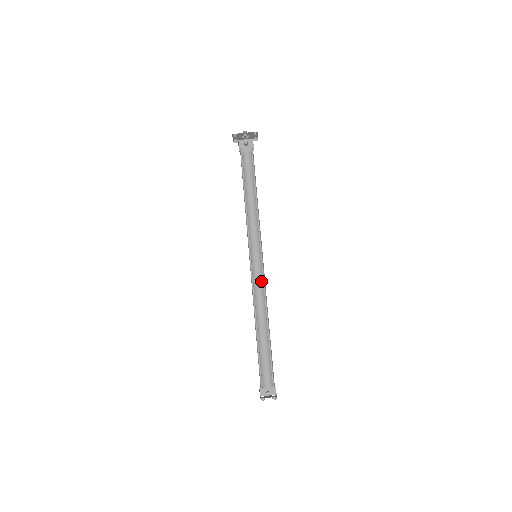
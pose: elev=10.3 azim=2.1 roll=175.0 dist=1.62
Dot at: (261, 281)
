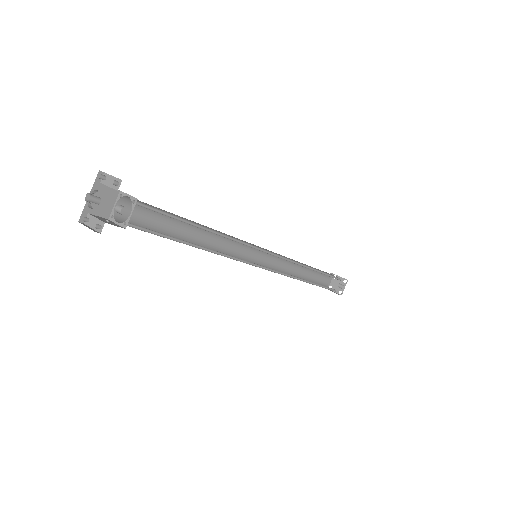
Dot at: (270, 257)
